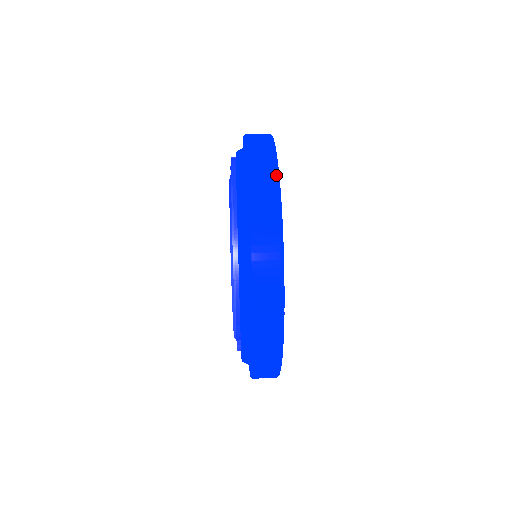
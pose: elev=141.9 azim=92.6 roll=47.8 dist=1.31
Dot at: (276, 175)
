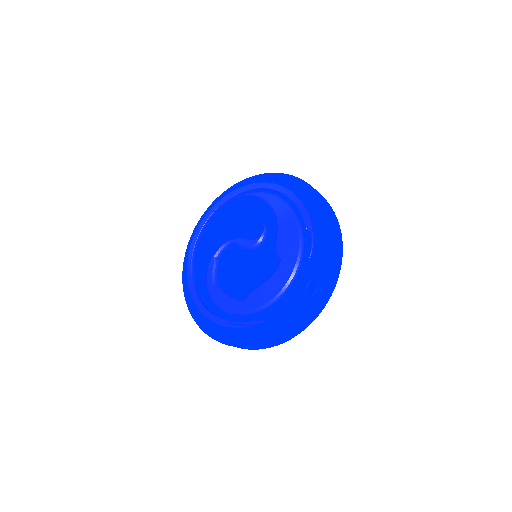
Dot at: occluded
